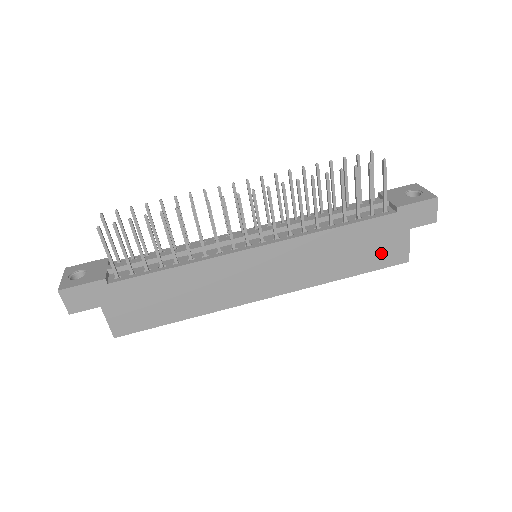
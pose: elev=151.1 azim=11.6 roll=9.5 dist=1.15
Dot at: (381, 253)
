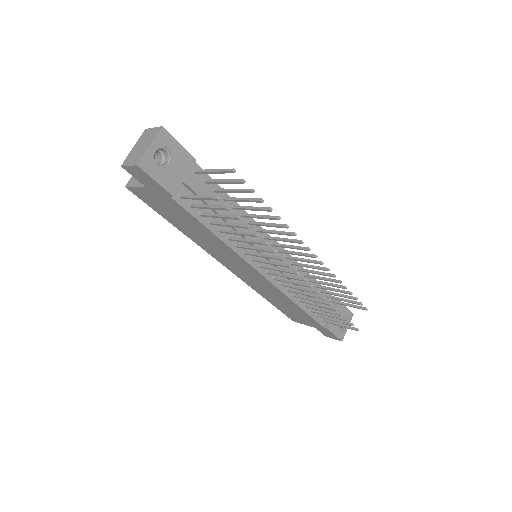
Dot at: (292, 315)
